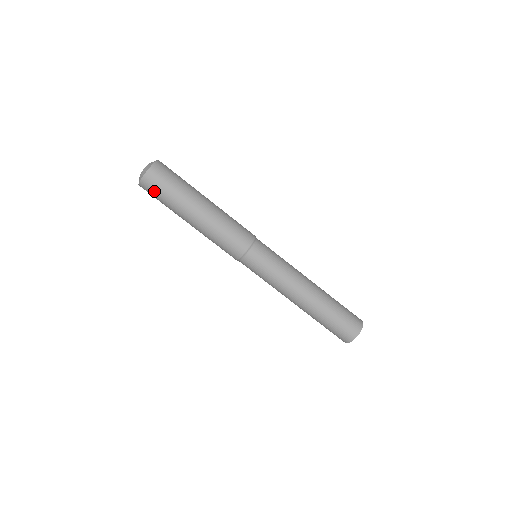
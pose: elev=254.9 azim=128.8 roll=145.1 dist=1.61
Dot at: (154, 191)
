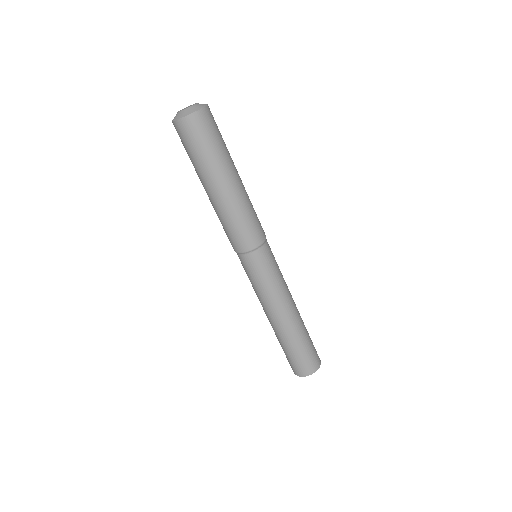
Dot at: (202, 133)
